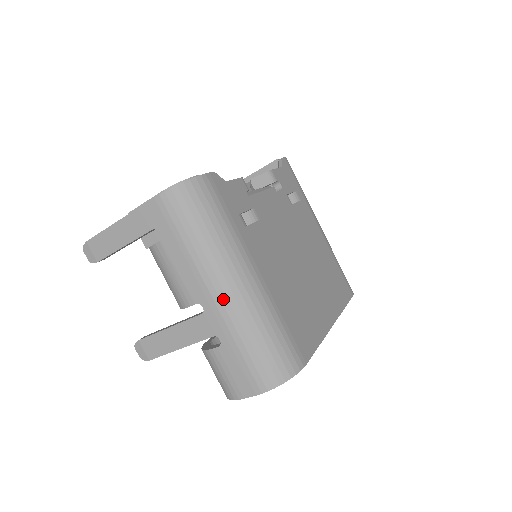
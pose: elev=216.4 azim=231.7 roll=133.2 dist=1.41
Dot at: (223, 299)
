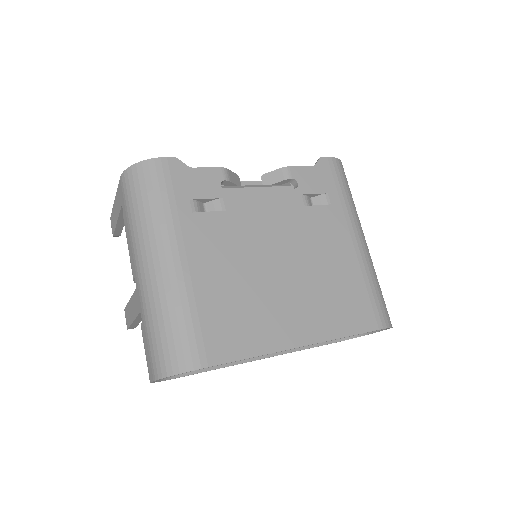
Dot at: (142, 276)
